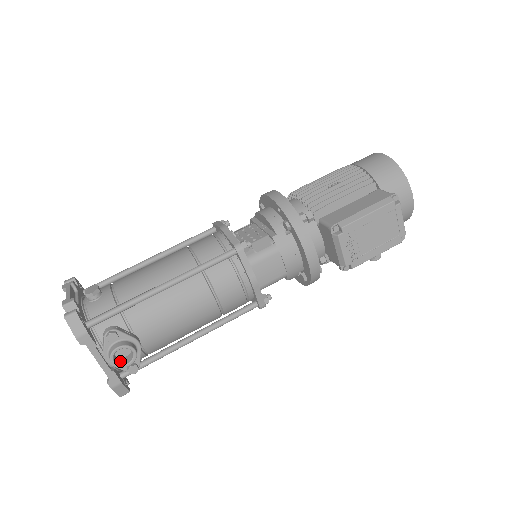
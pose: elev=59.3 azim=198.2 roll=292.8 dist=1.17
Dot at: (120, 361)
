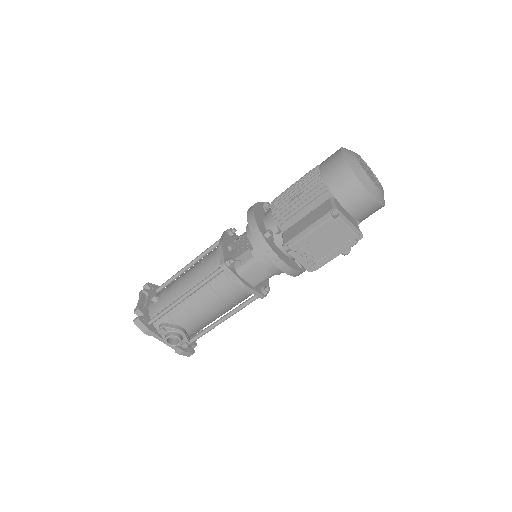
Dot at: (174, 342)
